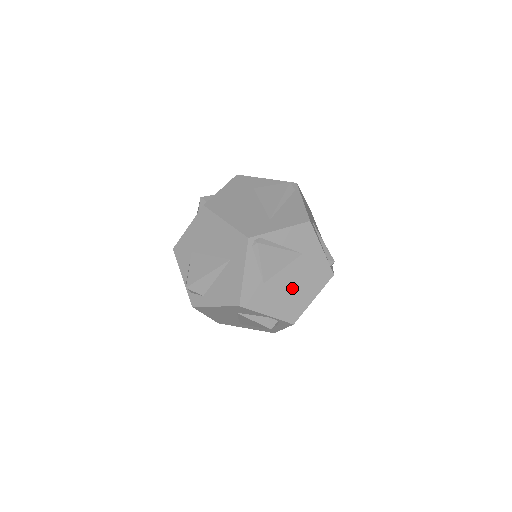
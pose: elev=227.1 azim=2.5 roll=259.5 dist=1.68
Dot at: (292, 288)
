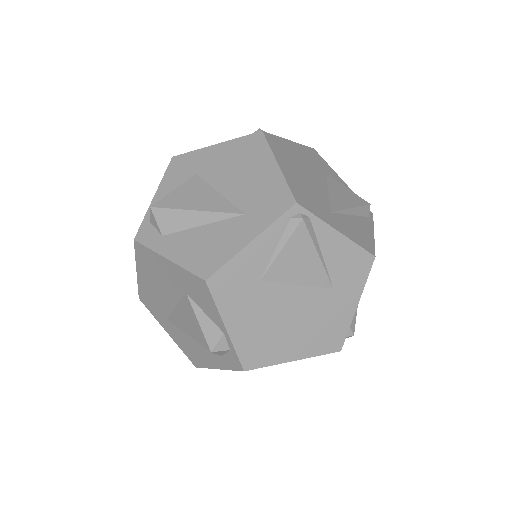
Dot at: (285, 321)
